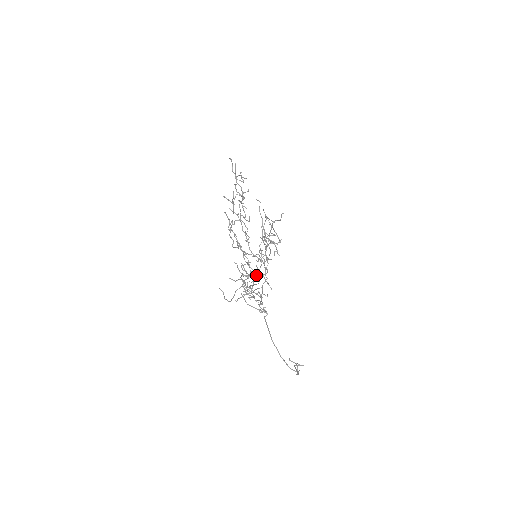
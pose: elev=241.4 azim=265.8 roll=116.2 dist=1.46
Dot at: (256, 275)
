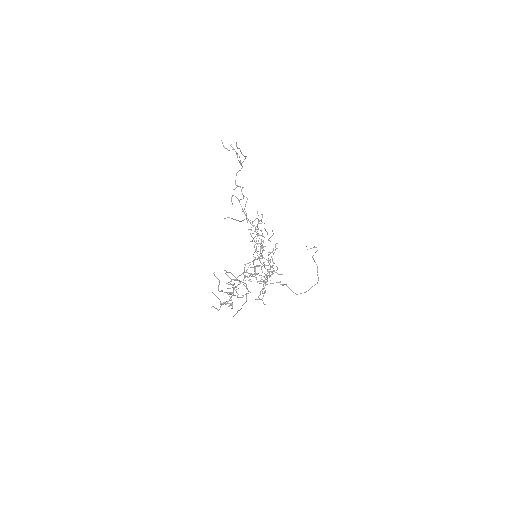
Dot at: occluded
